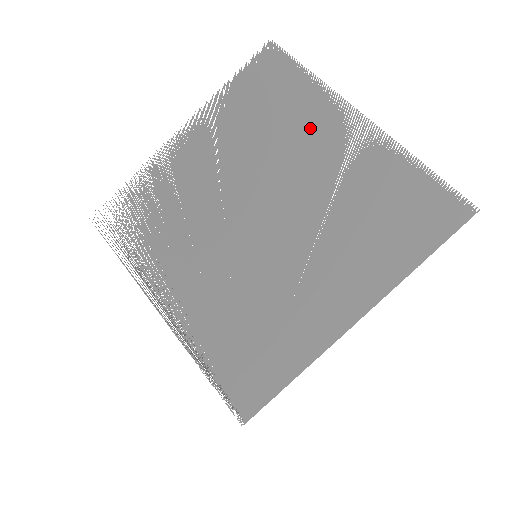
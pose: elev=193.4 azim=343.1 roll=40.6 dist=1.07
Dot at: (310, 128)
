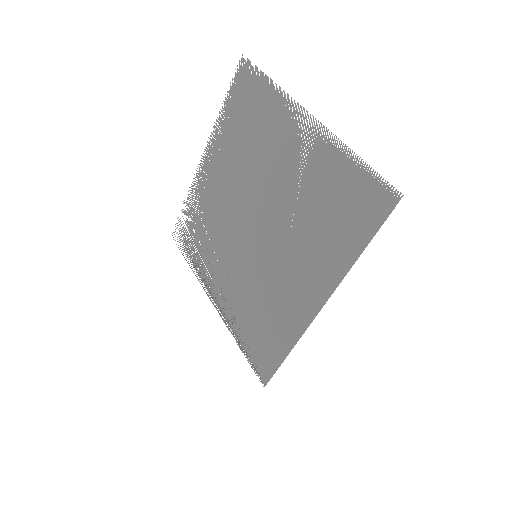
Dot at: (273, 137)
